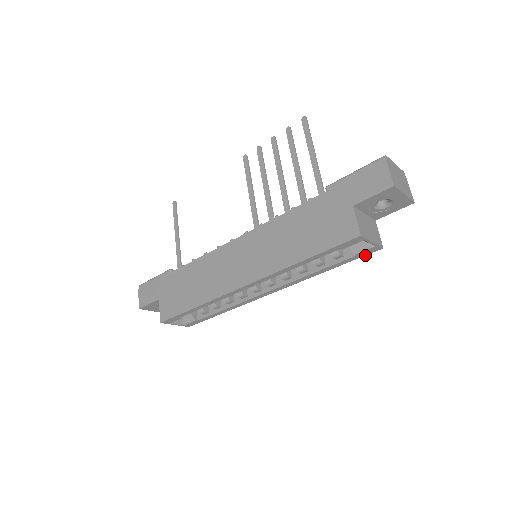
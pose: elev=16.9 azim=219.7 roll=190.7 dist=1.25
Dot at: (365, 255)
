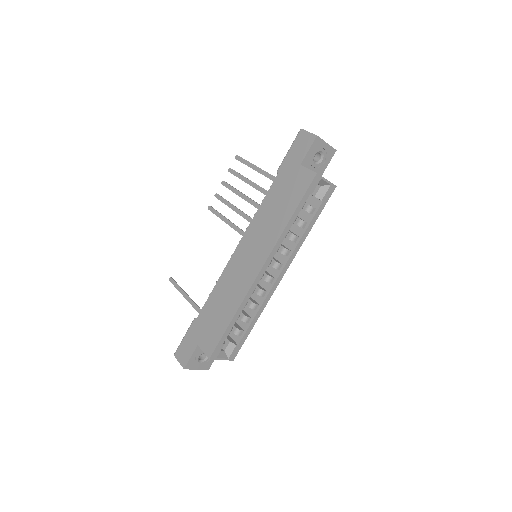
Dot at: (328, 199)
